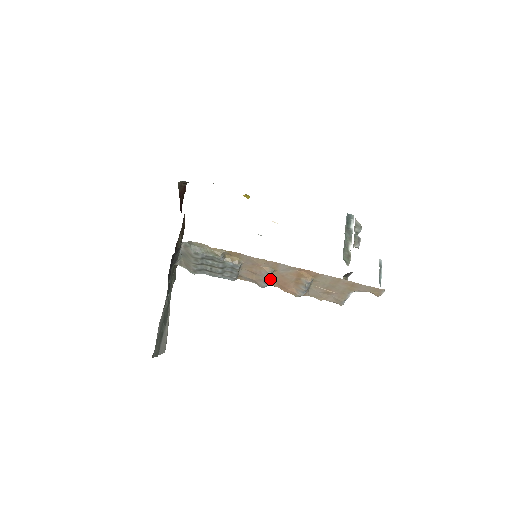
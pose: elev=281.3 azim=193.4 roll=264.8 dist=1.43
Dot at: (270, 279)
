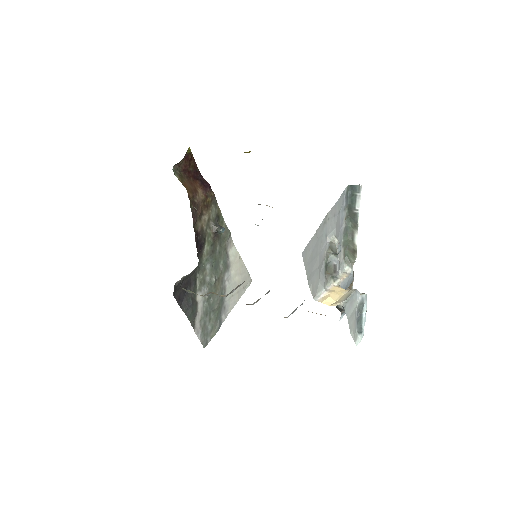
Dot at: occluded
